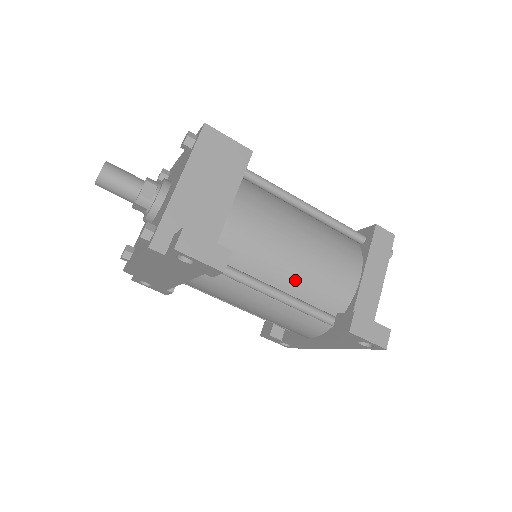
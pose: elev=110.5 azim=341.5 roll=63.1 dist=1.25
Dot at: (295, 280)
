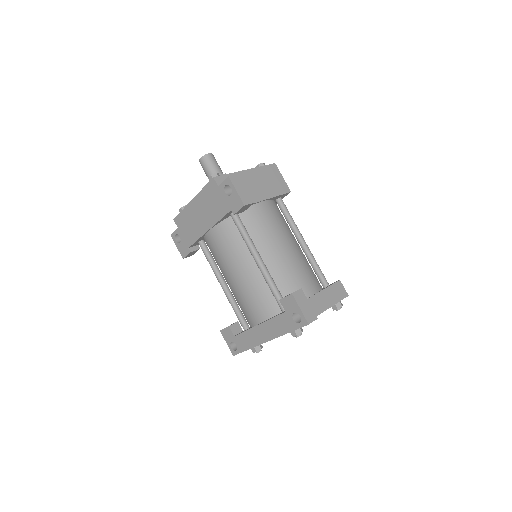
Dot at: (274, 262)
